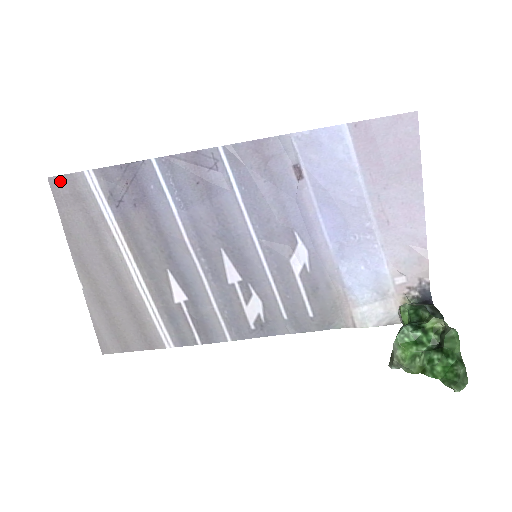
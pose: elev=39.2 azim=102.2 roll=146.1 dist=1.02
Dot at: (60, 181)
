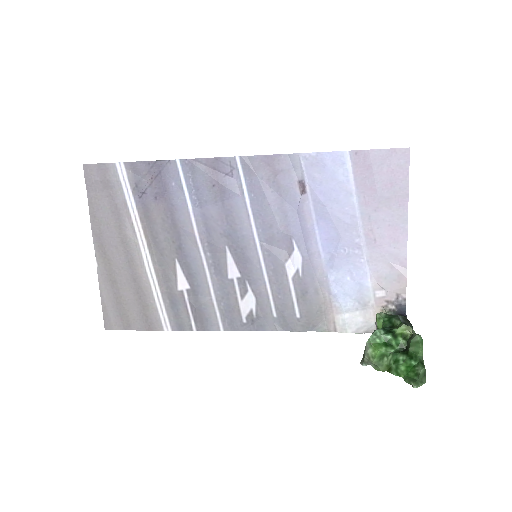
Dot at: (93, 169)
